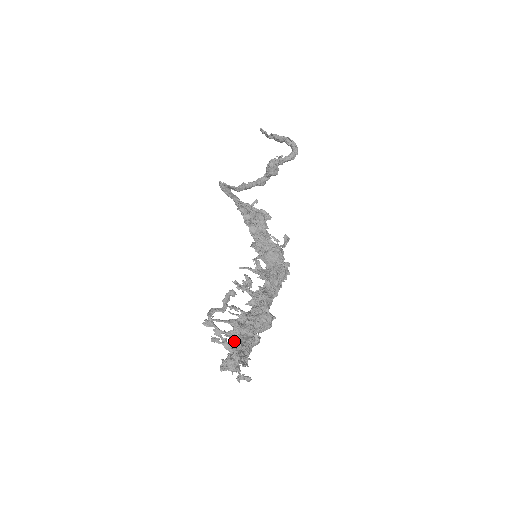
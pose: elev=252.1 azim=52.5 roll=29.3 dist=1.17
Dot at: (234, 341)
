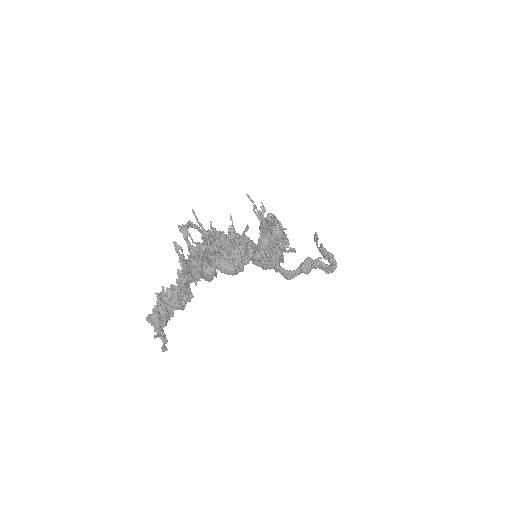
Dot at: (192, 257)
